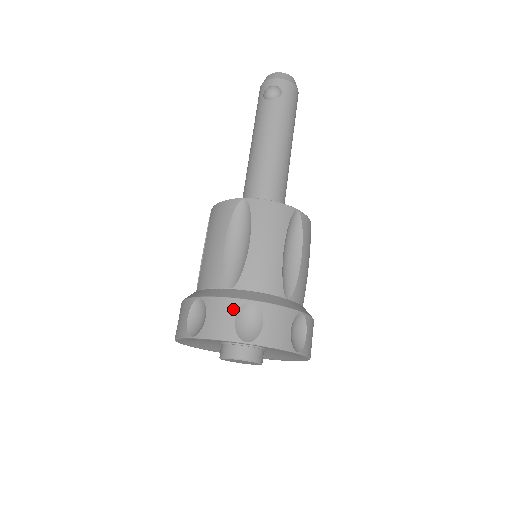
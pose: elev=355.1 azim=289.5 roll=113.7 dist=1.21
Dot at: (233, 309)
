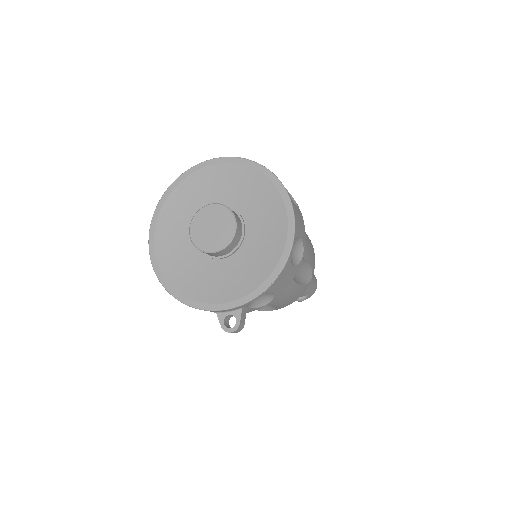
Dot at: occluded
